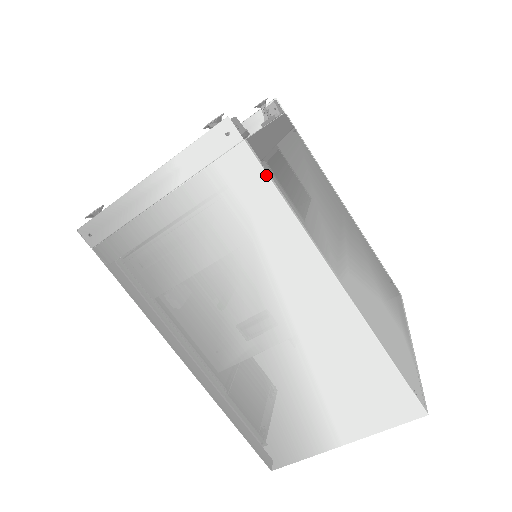
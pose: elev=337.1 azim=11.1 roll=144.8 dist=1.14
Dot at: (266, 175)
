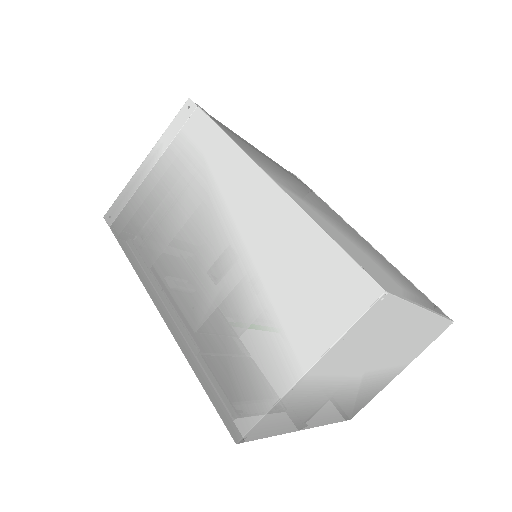
Dot at: (211, 121)
